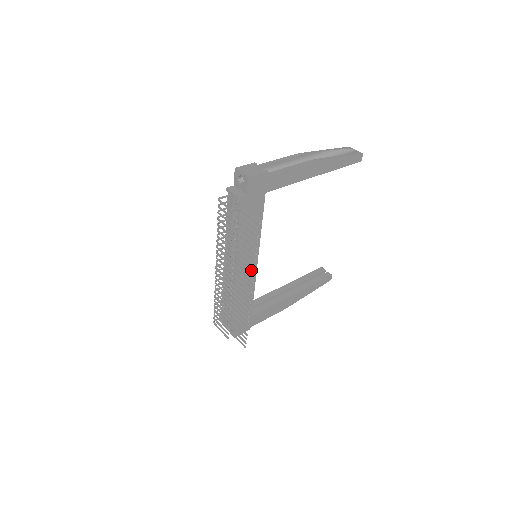
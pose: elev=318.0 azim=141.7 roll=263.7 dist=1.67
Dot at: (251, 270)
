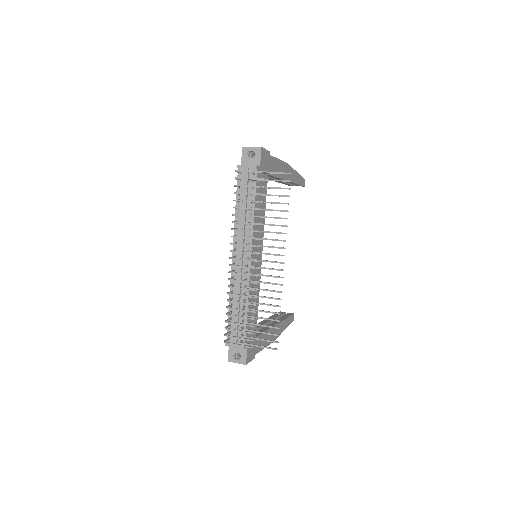
Dot at: (282, 233)
